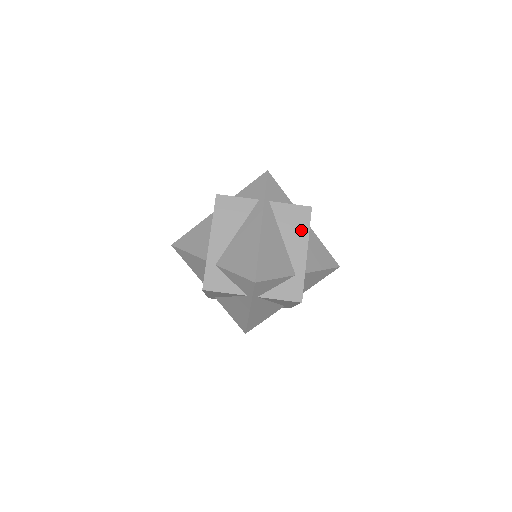
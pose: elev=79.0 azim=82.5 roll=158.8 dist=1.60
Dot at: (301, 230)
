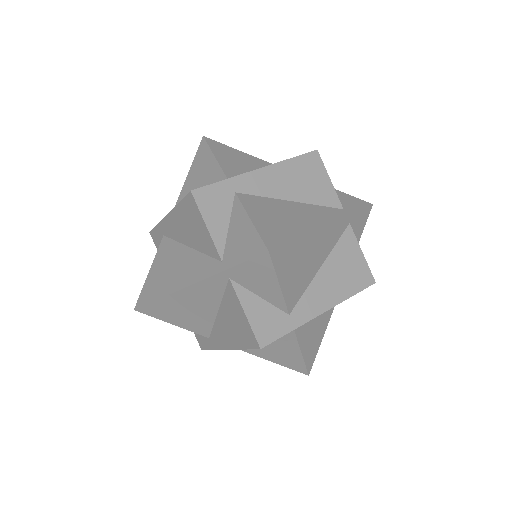
Dot at: (344, 286)
